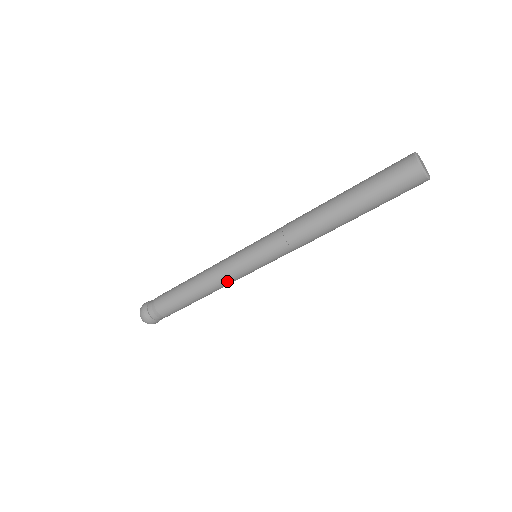
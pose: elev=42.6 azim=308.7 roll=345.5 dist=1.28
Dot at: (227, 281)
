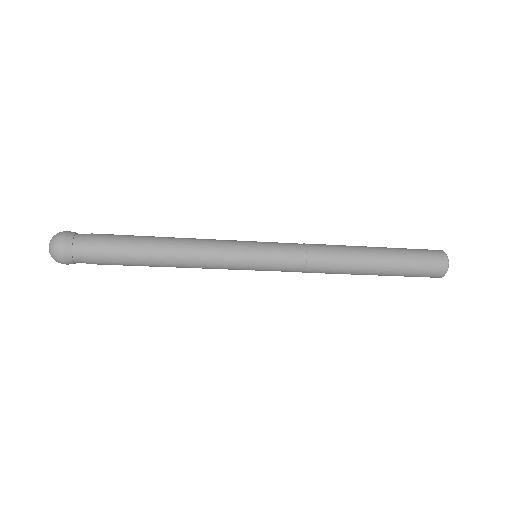
Dot at: (212, 265)
